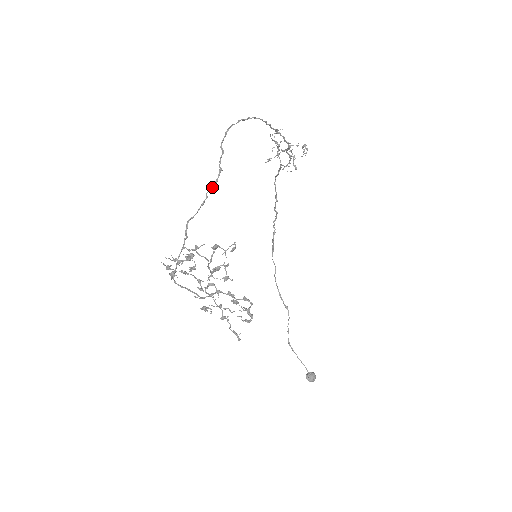
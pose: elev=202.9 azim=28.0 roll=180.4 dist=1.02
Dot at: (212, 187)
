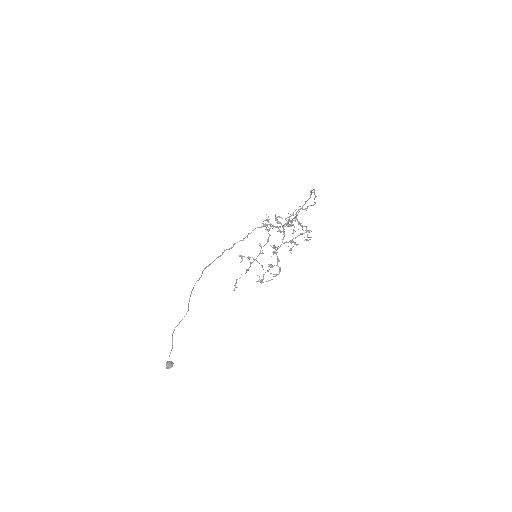
Dot at: occluded
